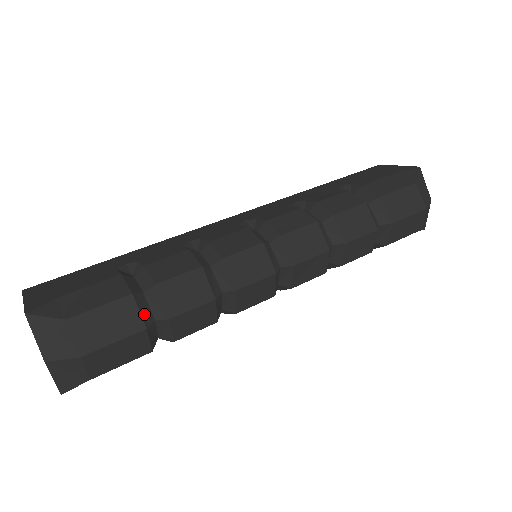
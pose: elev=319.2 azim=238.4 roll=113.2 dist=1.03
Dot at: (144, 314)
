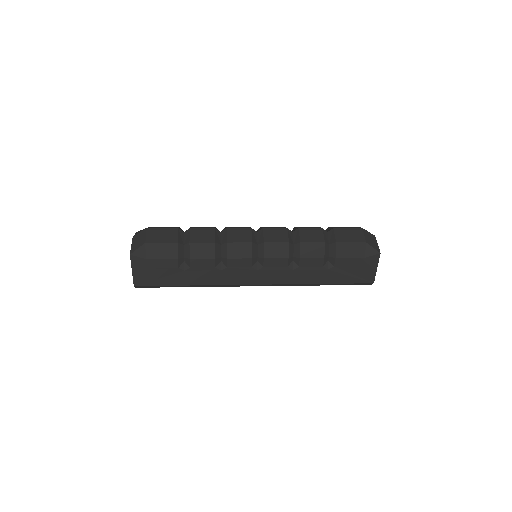
Dot at: occluded
